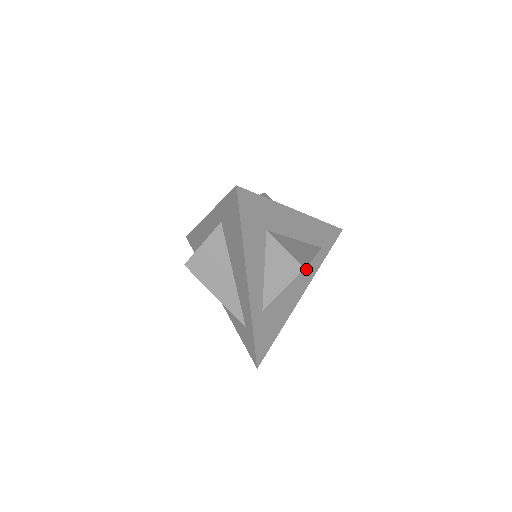
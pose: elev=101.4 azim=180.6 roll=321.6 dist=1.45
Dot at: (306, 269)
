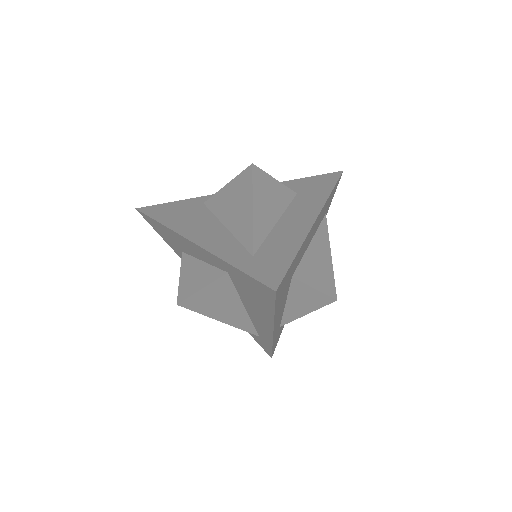
Dot at: occluded
